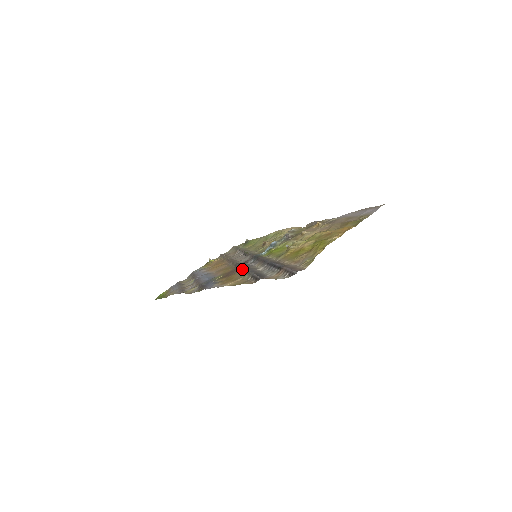
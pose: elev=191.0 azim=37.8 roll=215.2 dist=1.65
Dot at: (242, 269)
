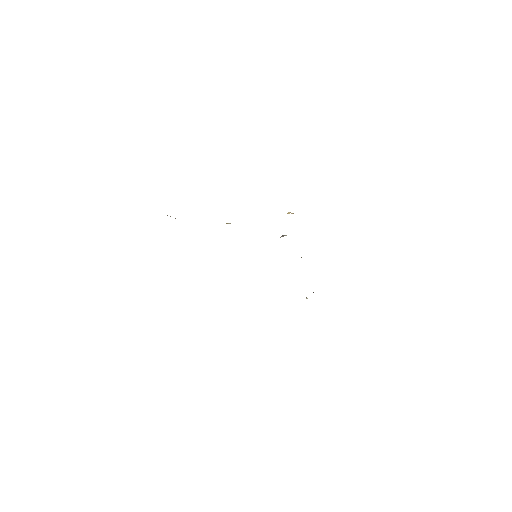
Dot at: occluded
